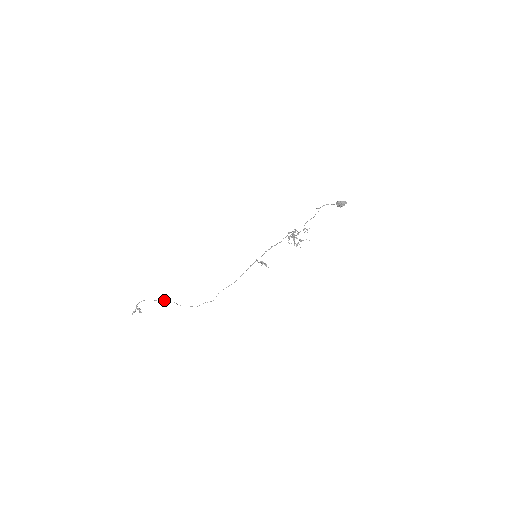
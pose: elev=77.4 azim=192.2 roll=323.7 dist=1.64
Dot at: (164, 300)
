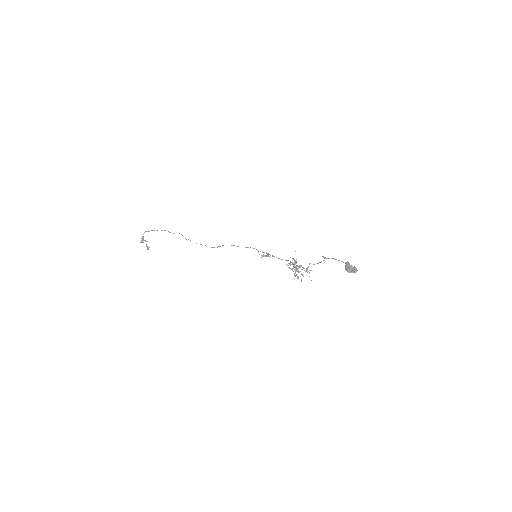
Dot at: (168, 231)
